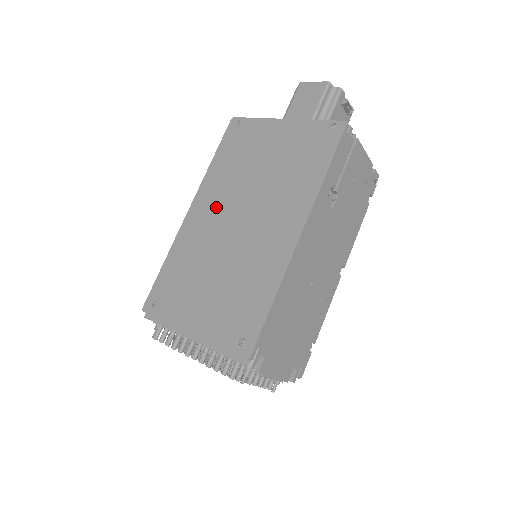
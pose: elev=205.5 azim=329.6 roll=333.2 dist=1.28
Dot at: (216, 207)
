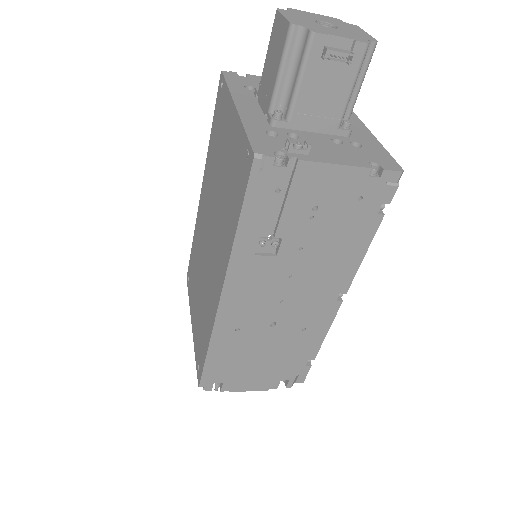
Dot at: (206, 204)
